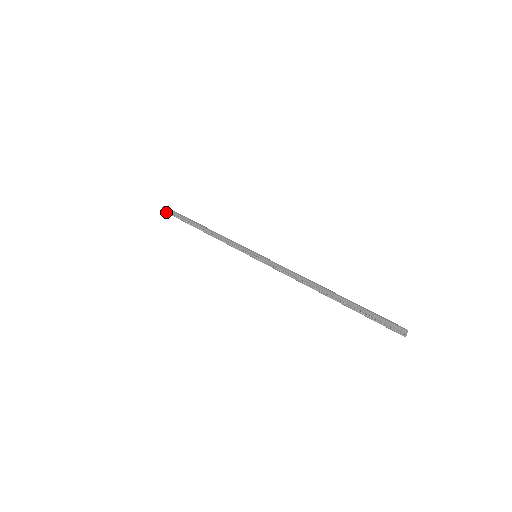
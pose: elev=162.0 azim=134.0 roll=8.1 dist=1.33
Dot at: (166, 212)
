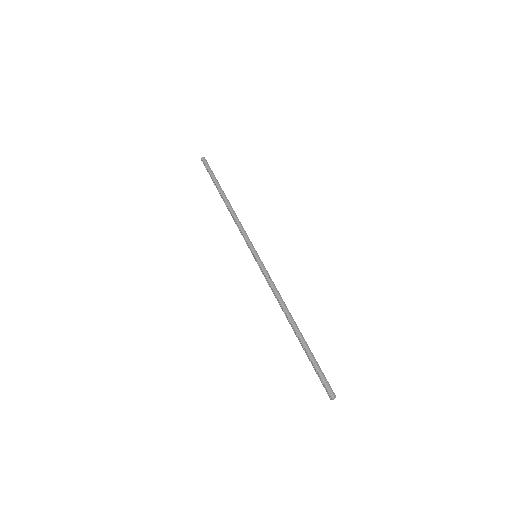
Dot at: (204, 165)
